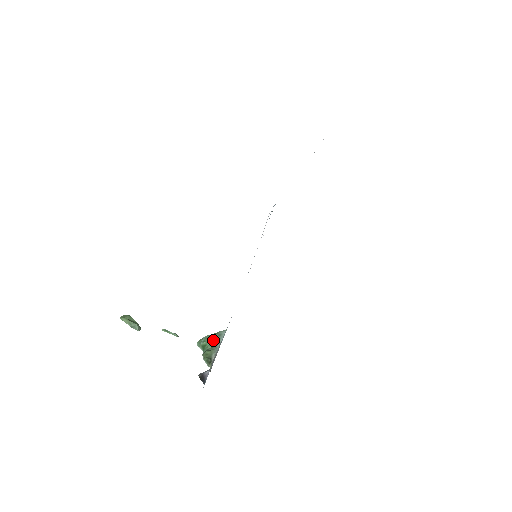
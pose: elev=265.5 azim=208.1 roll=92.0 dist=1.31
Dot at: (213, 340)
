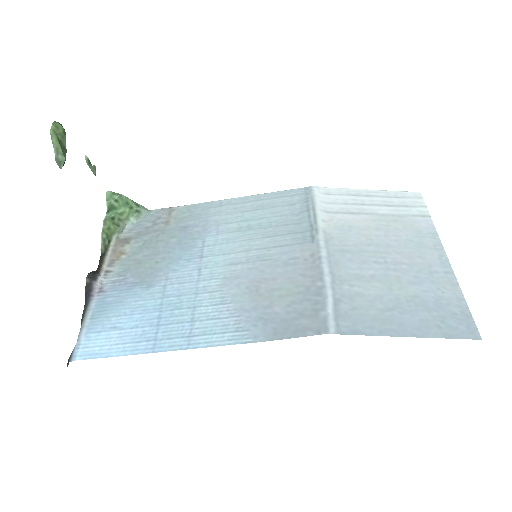
Dot at: (127, 211)
